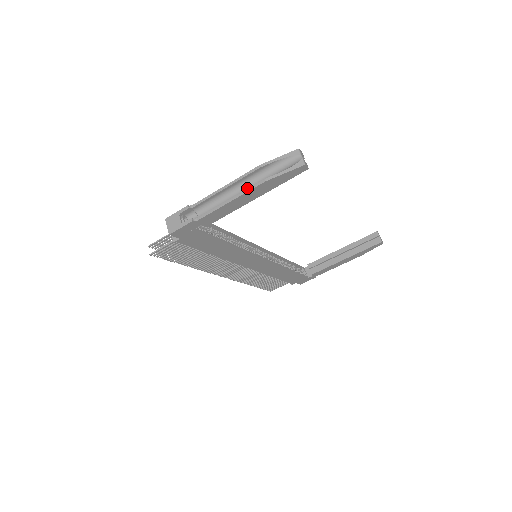
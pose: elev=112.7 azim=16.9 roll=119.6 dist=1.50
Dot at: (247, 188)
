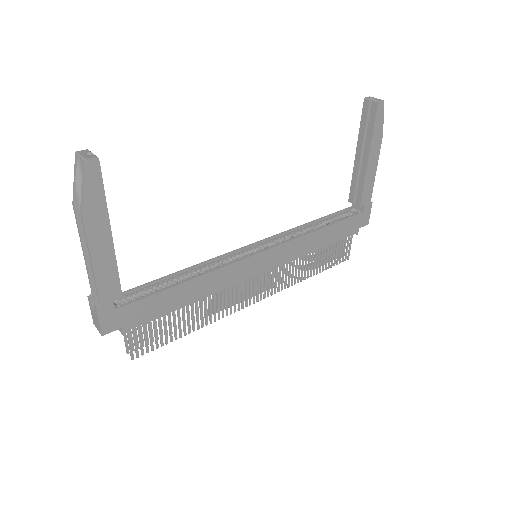
Dot at: occluded
